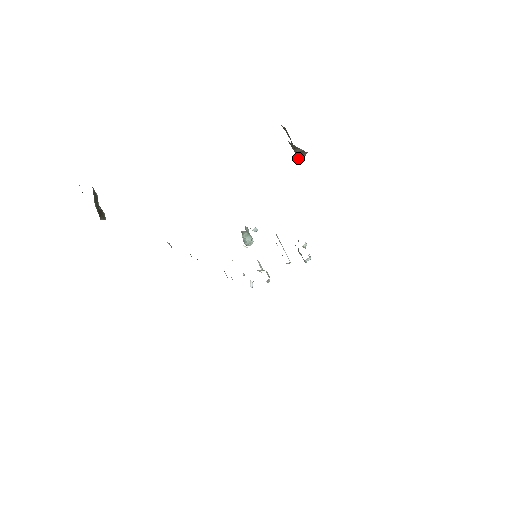
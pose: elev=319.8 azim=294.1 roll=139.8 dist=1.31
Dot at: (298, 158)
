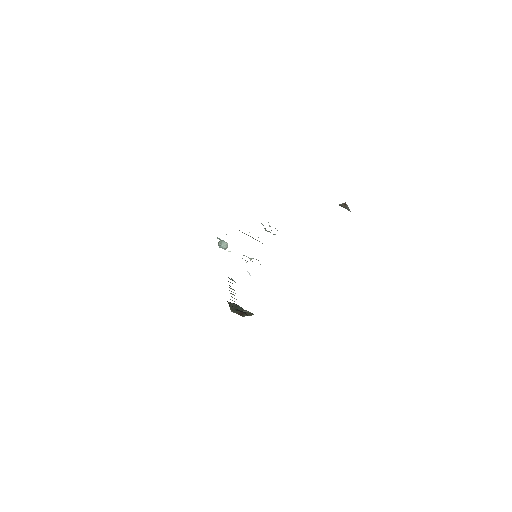
Dot at: occluded
